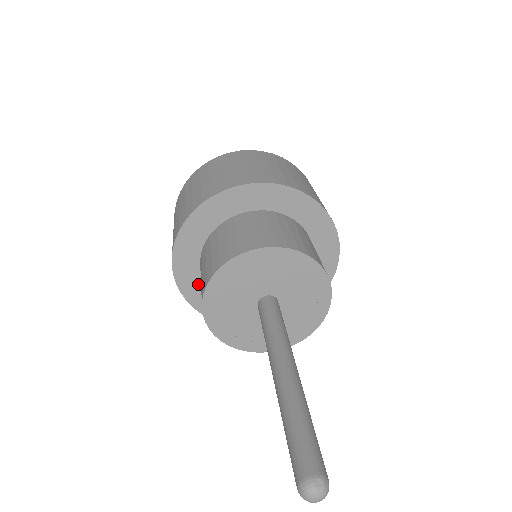
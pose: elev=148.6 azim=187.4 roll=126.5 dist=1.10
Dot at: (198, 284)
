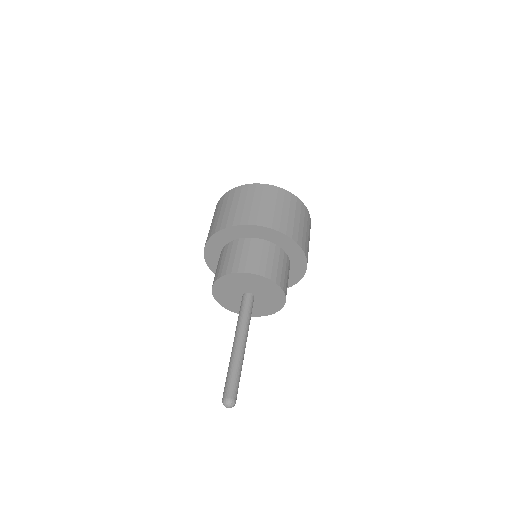
Dot at: (217, 249)
